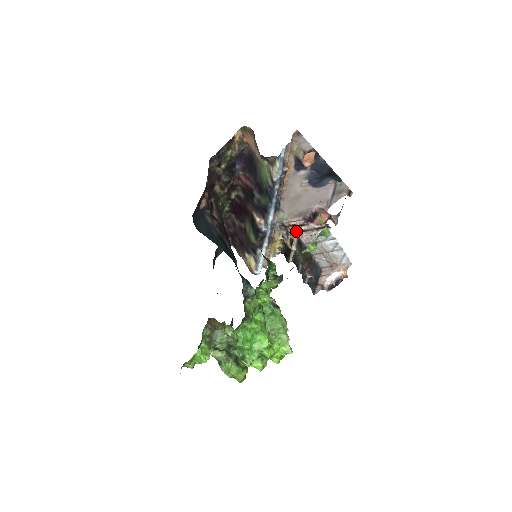
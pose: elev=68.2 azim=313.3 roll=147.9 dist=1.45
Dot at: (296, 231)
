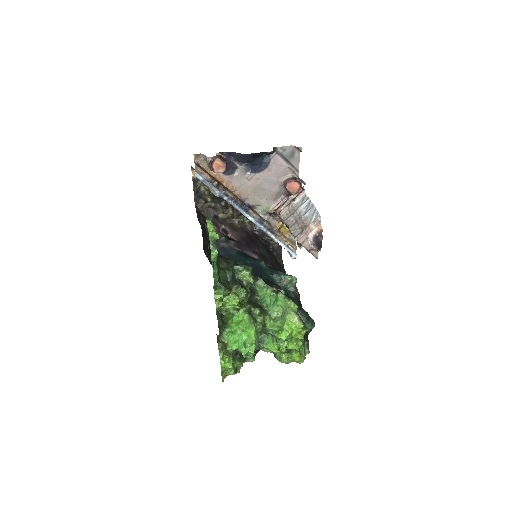
Dot at: (278, 214)
